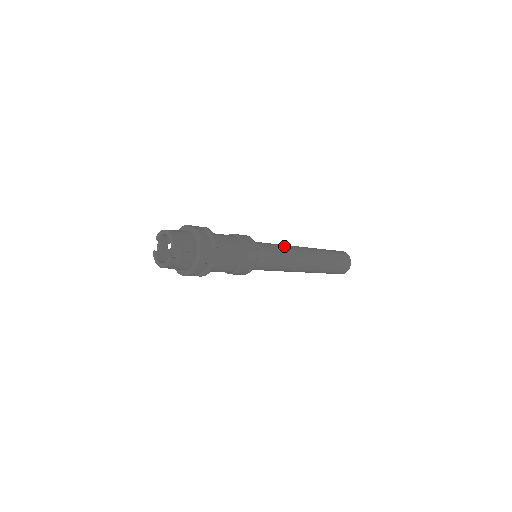
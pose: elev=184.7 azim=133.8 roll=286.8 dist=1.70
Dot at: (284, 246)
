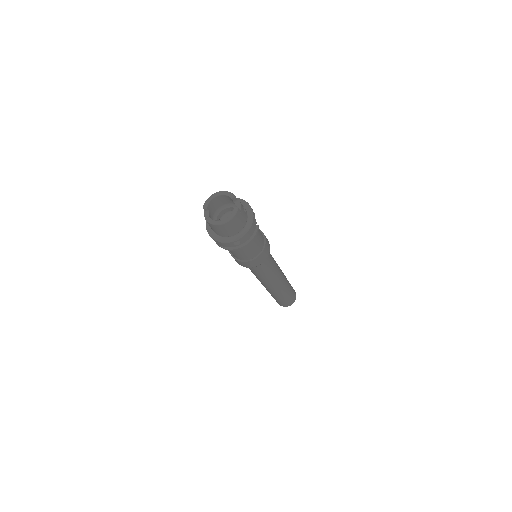
Dot at: occluded
